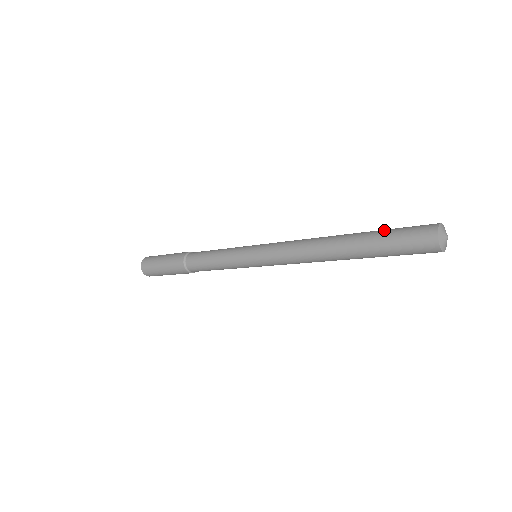
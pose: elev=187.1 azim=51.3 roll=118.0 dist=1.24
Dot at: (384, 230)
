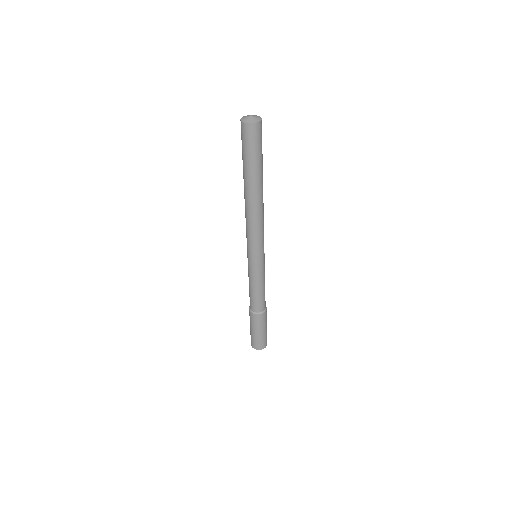
Dot at: occluded
